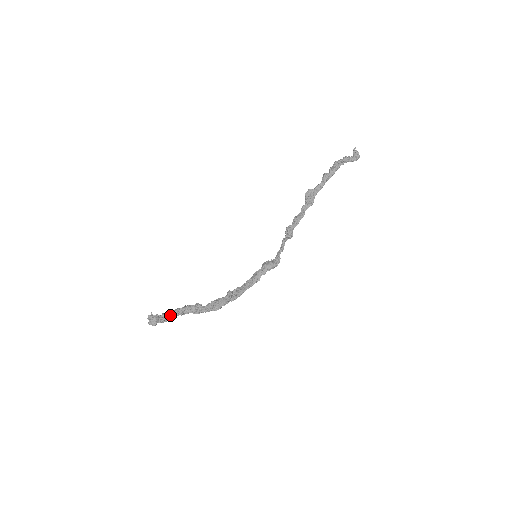
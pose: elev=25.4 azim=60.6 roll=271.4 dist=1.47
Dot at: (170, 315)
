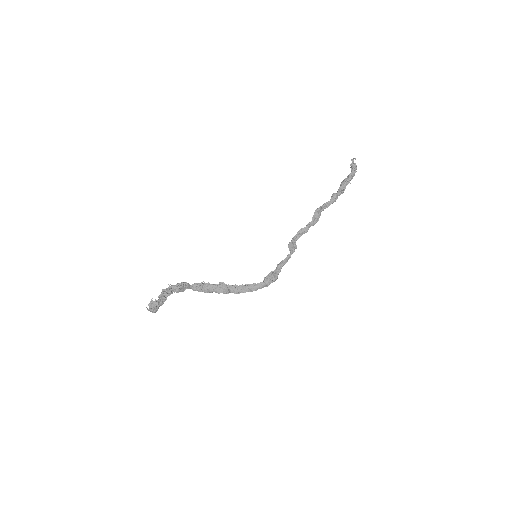
Dot at: (166, 299)
